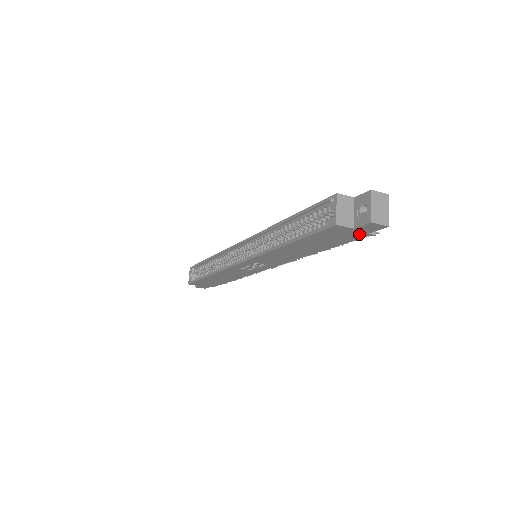
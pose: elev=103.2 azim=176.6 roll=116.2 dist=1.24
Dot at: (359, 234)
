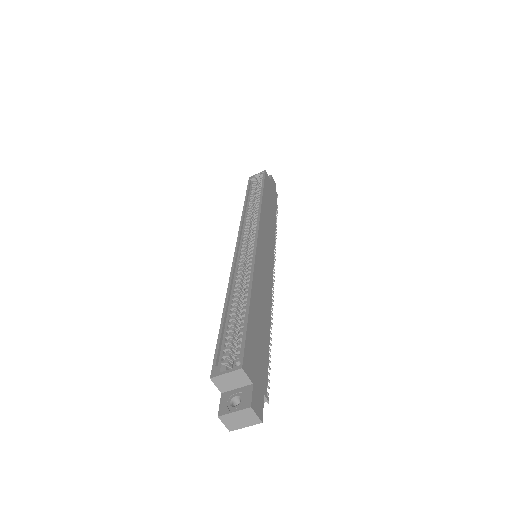
Dot at: occluded
